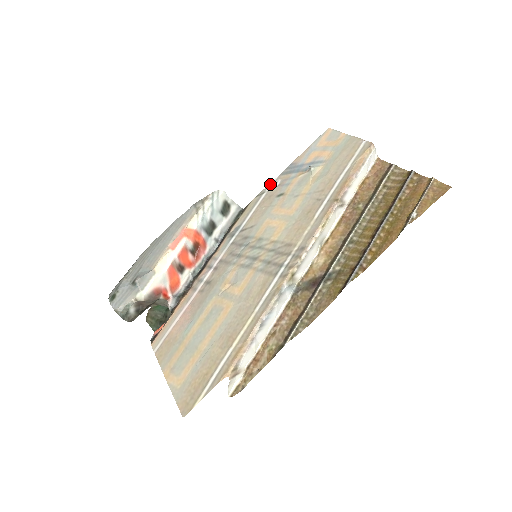
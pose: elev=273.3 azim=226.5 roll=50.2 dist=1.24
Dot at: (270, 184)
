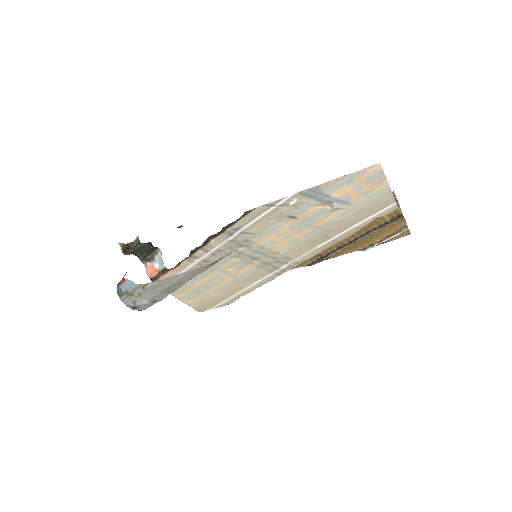
Dot at: (284, 200)
